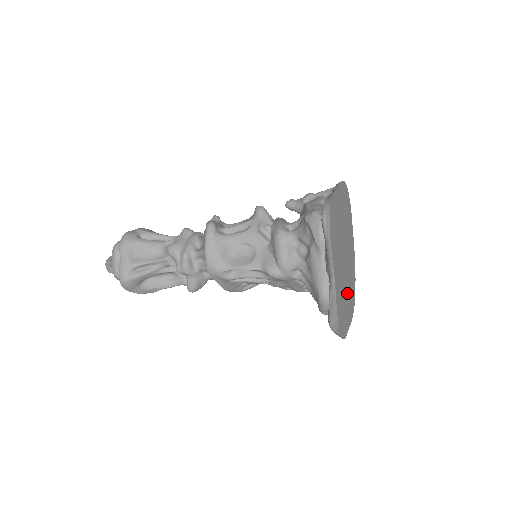
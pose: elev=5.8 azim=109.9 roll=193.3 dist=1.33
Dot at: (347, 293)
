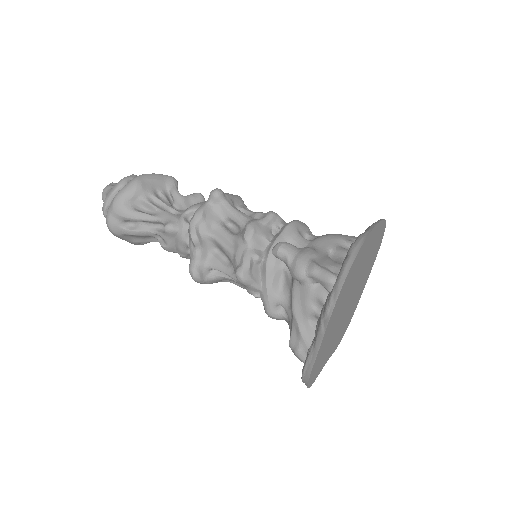
Dot at: (359, 290)
